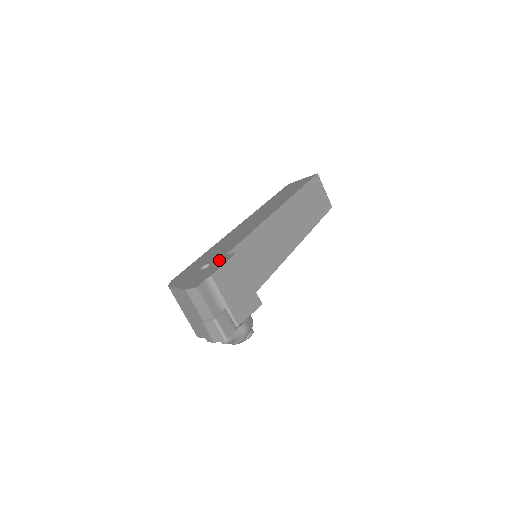
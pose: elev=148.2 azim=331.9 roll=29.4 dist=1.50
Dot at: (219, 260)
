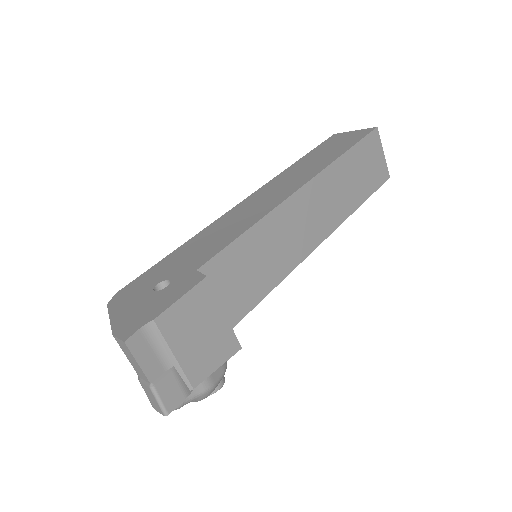
Dot at: (181, 281)
